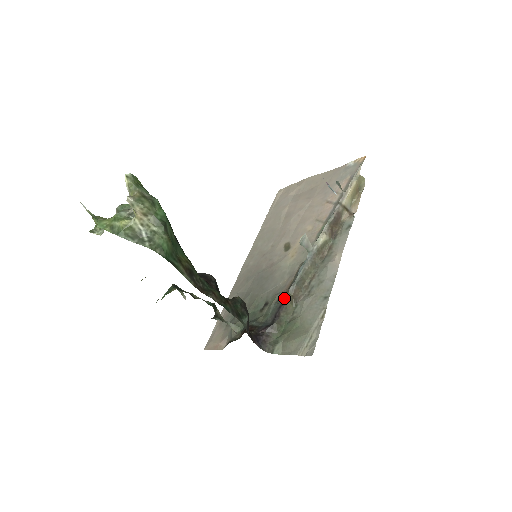
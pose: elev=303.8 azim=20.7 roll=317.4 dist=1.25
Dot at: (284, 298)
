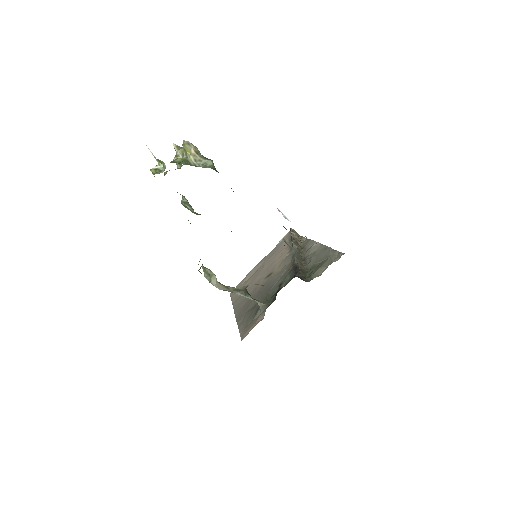
Dot at: (294, 267)
